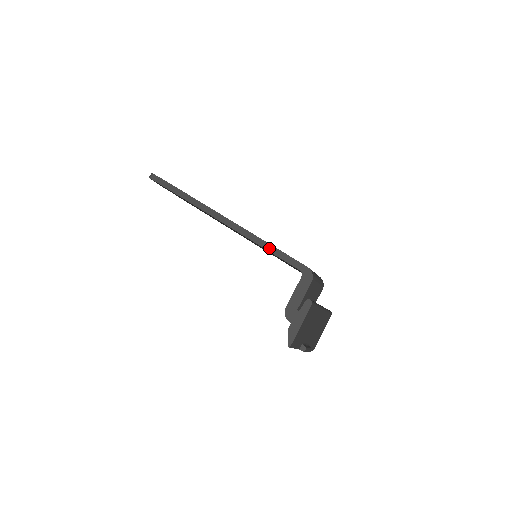
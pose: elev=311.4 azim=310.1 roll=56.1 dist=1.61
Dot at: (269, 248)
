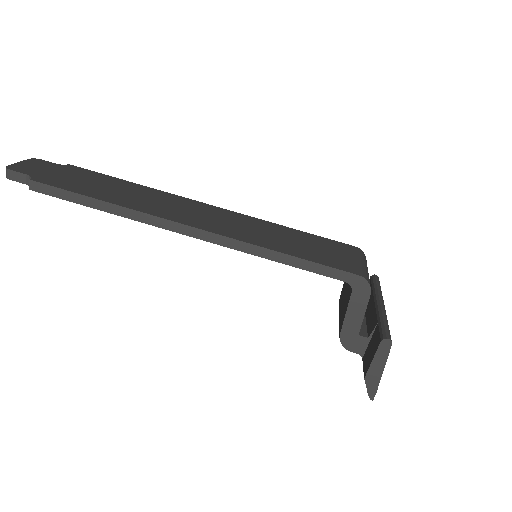
Dot at: (284, 260)
